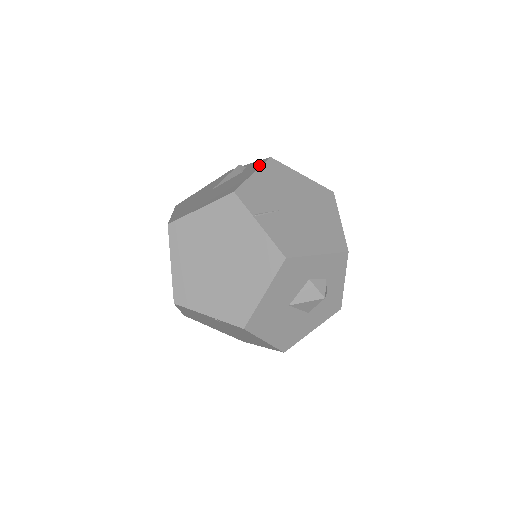
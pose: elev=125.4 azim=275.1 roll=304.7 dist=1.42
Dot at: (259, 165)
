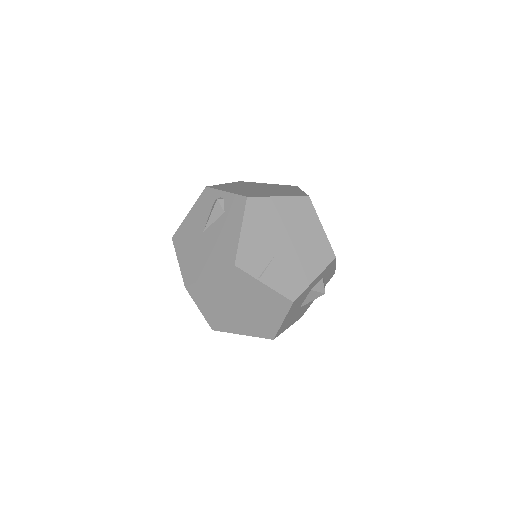
Dot at: (241, 212)
